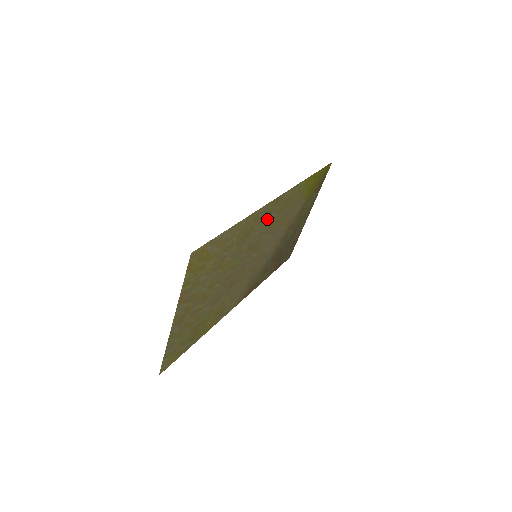
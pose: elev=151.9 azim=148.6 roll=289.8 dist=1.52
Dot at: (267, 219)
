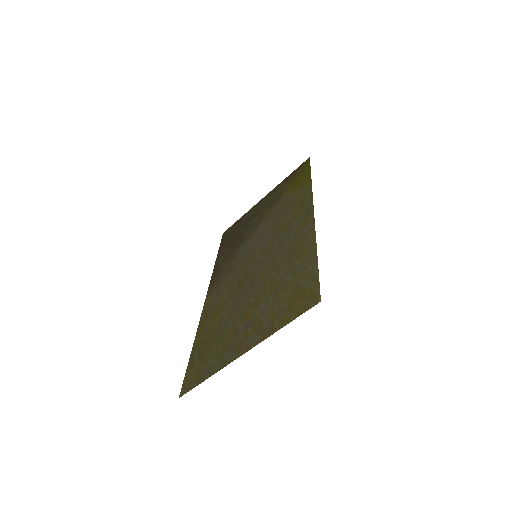
Dot at: (294, 228)
